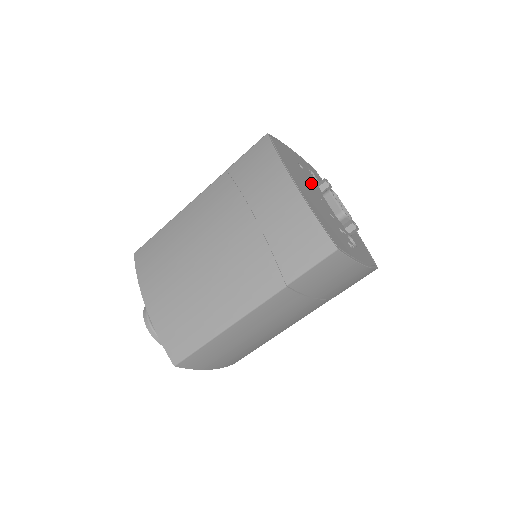
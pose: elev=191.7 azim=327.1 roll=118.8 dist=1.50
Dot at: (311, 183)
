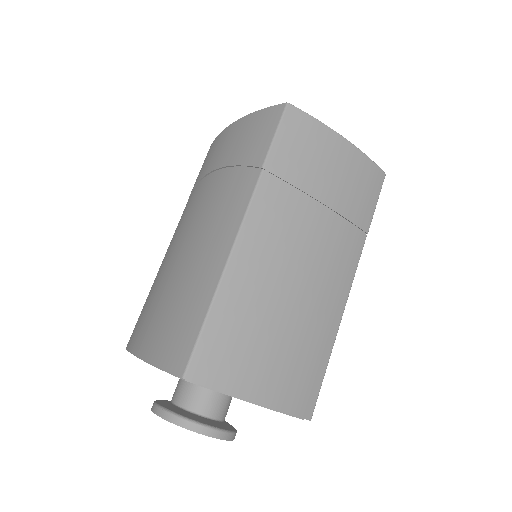
Dot at: occluded
